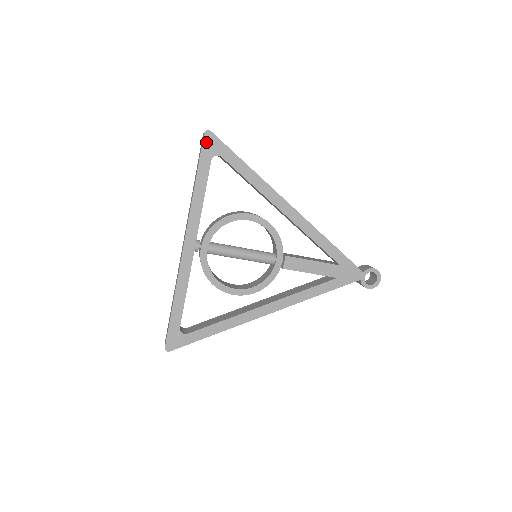
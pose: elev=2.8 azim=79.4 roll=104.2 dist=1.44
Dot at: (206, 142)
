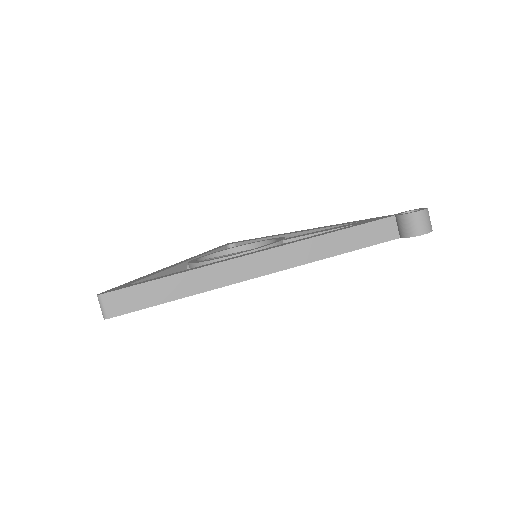
Dot at: occluded
